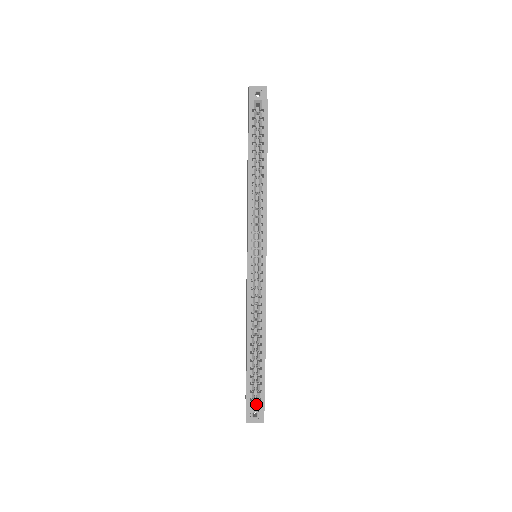
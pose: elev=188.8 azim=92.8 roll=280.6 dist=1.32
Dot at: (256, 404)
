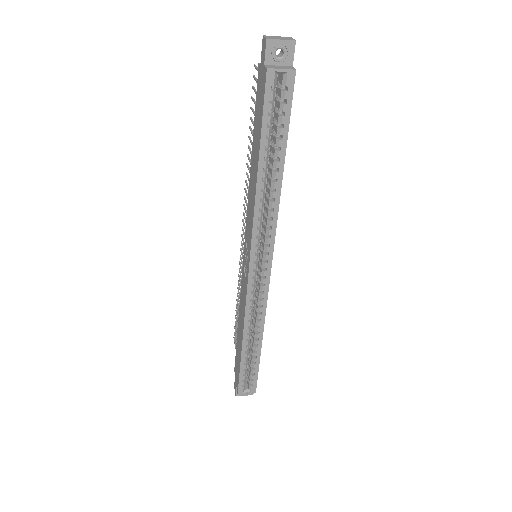
Dot at: (247, 384)
